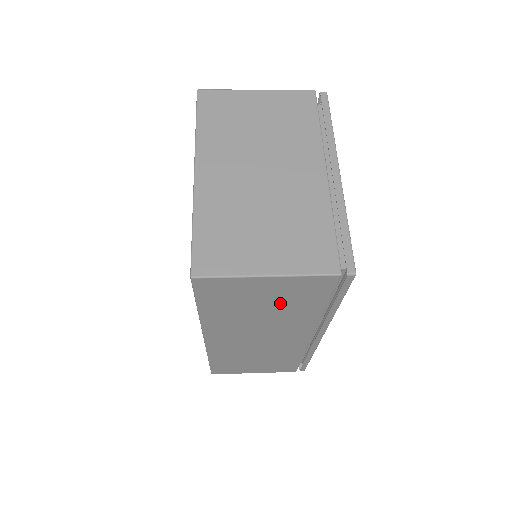
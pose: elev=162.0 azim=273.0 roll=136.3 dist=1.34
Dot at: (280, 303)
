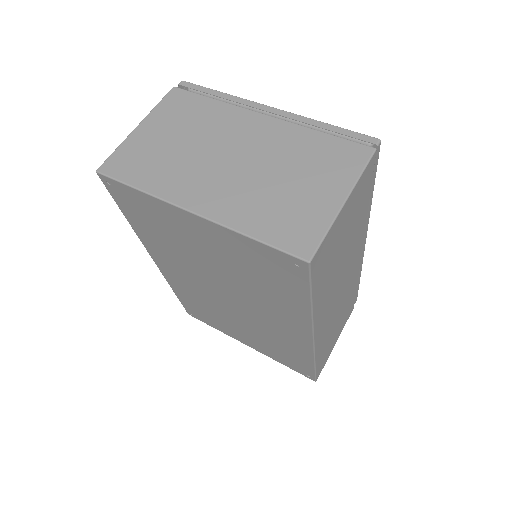
Dot at: (350, 228)
